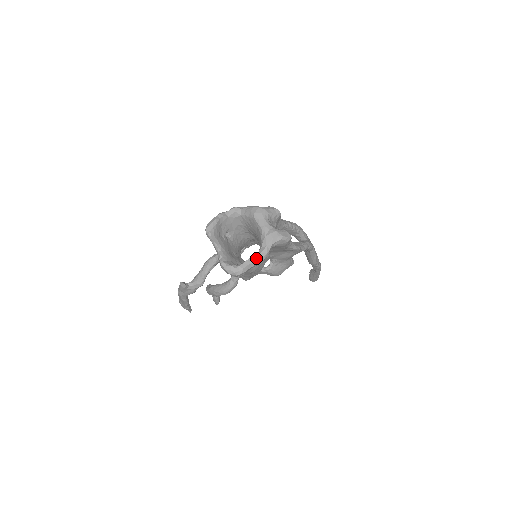
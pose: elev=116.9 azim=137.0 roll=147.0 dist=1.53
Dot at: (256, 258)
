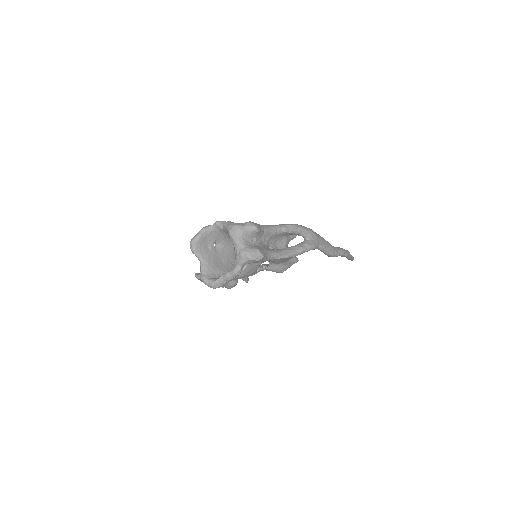
Dot at: (229, 275)
